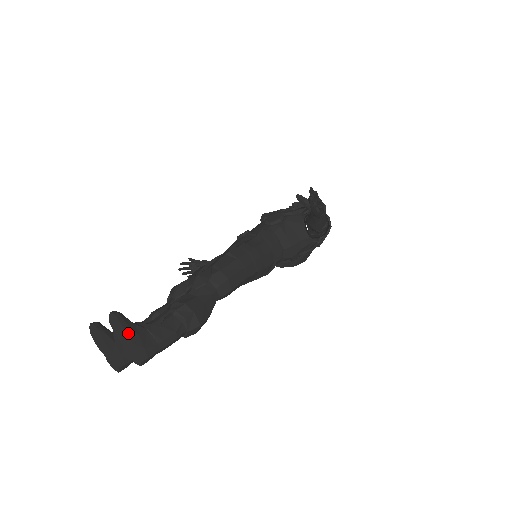
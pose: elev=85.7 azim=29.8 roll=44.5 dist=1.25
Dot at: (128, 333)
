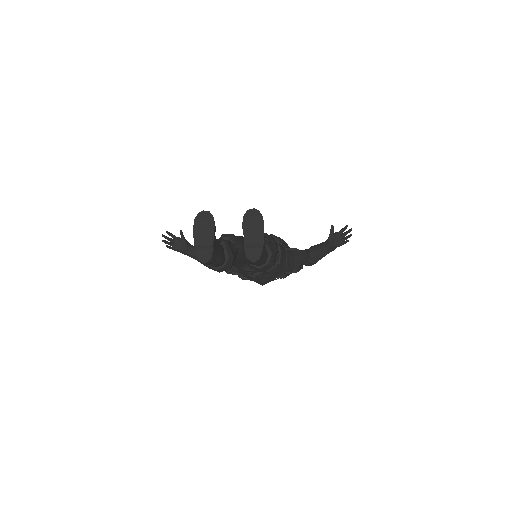
Dot at: occluded
